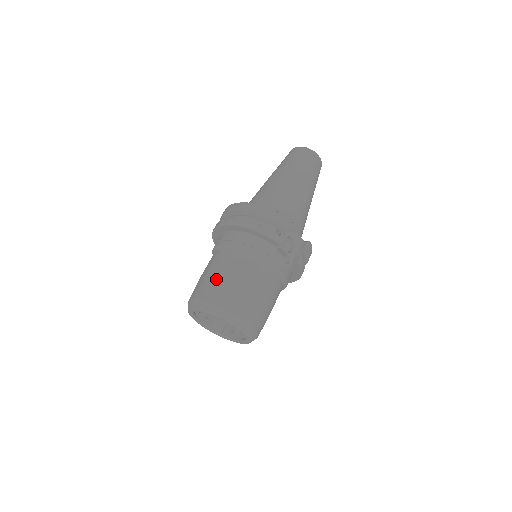
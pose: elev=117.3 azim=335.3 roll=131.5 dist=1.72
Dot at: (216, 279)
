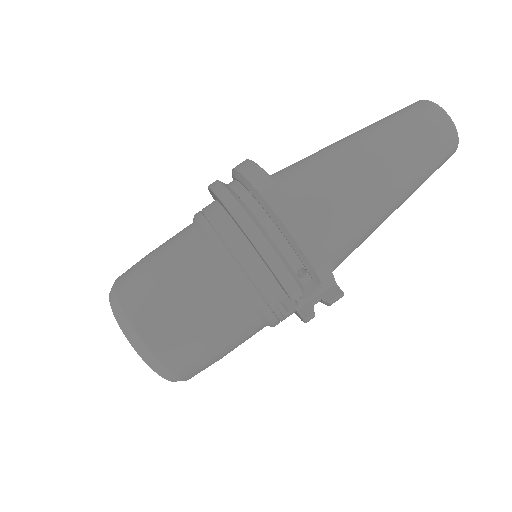
Dot at: (162, 294)
